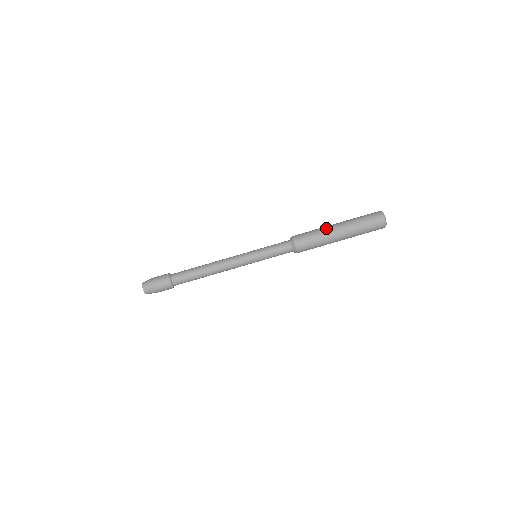
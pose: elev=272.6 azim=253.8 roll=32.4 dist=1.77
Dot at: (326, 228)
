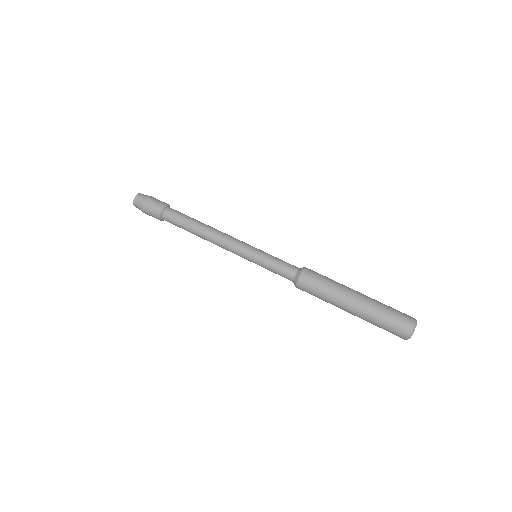
Dot at: occluded
